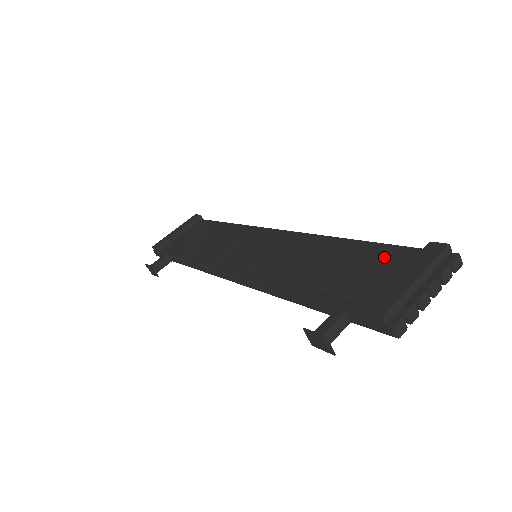
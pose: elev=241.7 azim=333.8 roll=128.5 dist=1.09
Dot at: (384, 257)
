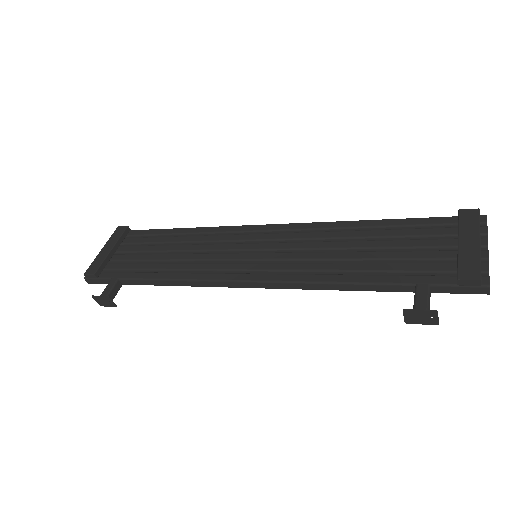
Dot at: (419, 230)
